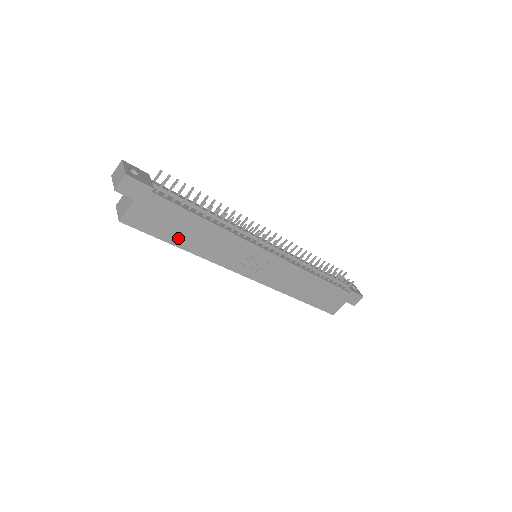
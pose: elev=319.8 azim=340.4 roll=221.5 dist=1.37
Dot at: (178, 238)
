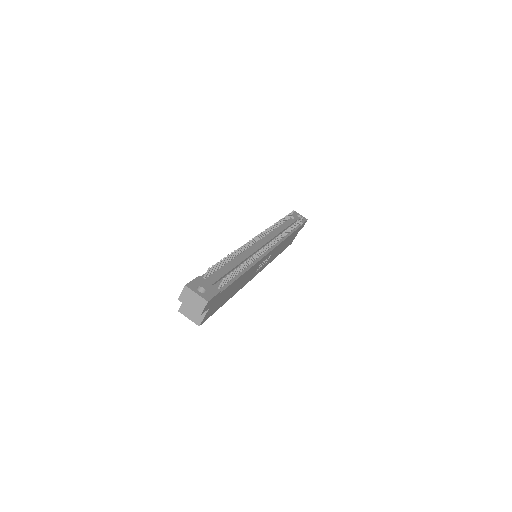
Dot at: (227, 298)
